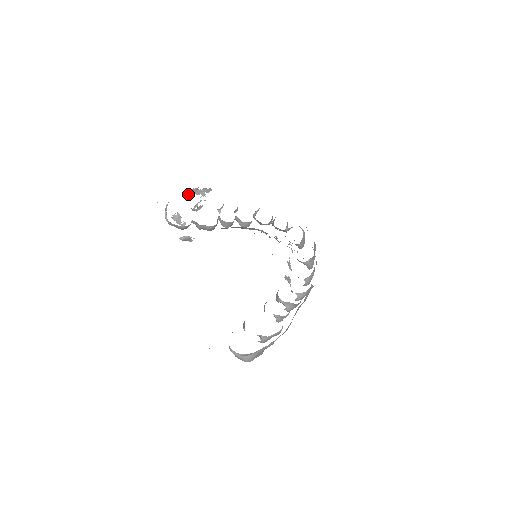
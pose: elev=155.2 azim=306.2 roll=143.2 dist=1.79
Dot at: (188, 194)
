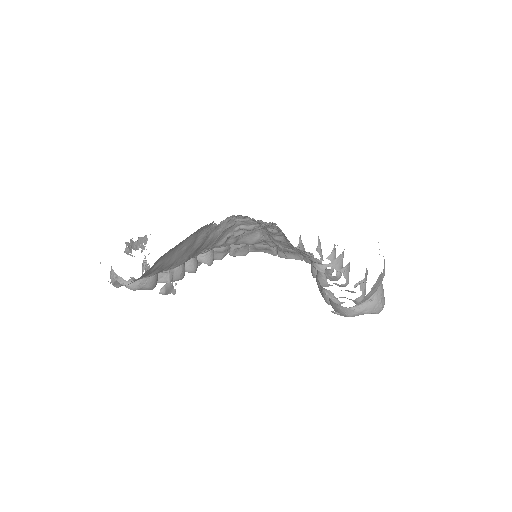
Dot at: (126, 251)
